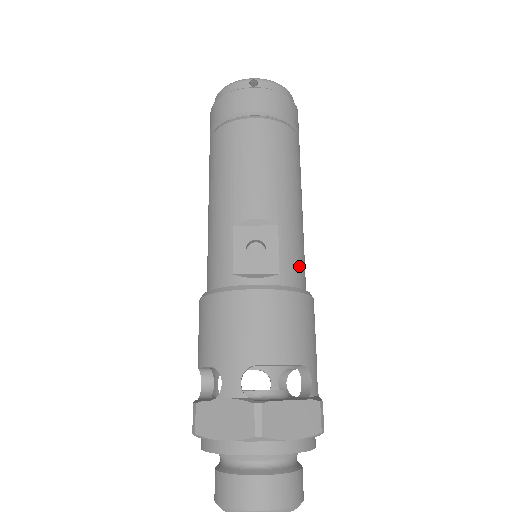
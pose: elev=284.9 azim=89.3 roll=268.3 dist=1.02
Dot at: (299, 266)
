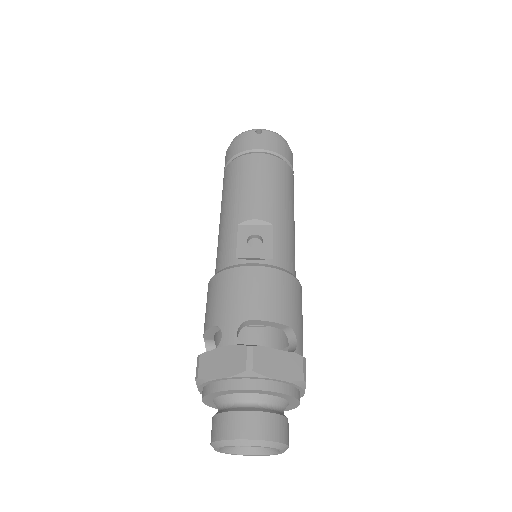
Dot at: (289, 258)
